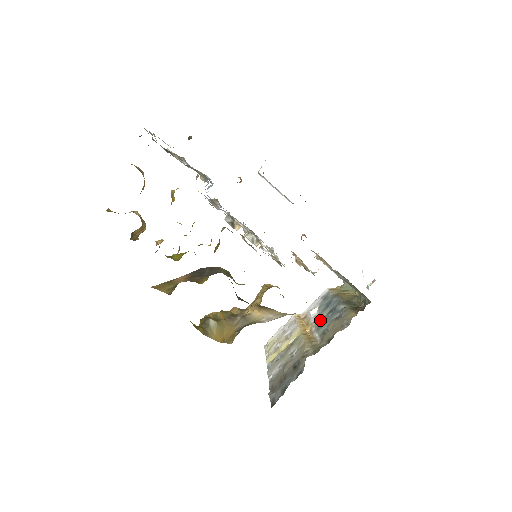
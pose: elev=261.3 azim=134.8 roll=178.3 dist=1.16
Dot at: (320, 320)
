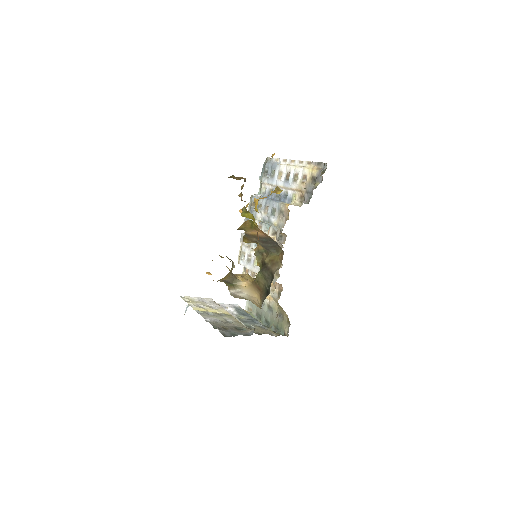
Dot at: (241, 318)
